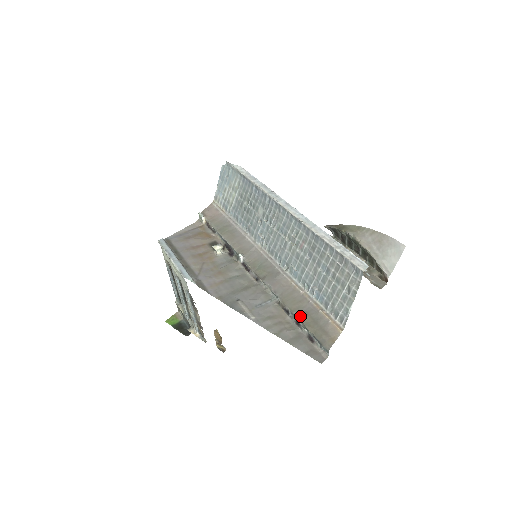
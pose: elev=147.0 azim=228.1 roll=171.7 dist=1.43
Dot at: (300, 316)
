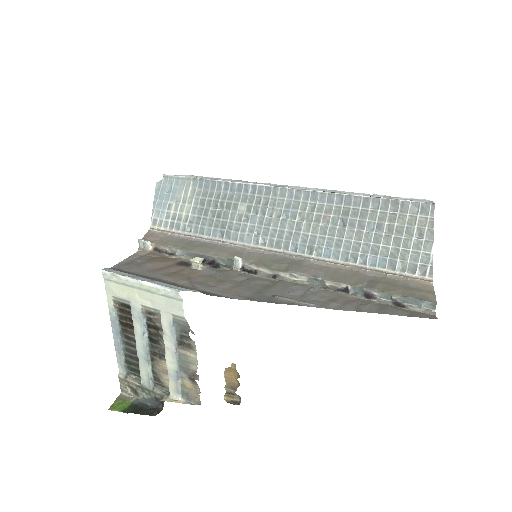
Dot at: (369, 285)
